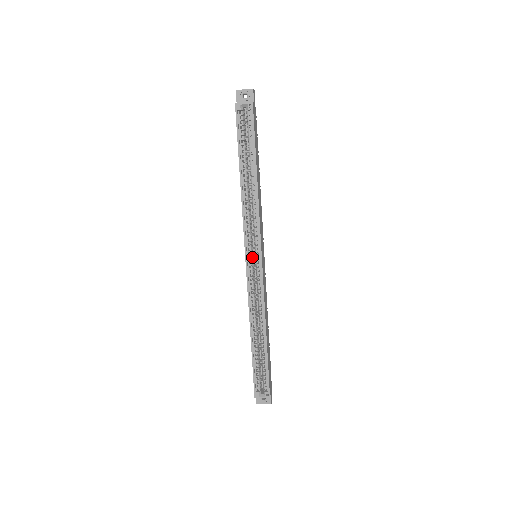
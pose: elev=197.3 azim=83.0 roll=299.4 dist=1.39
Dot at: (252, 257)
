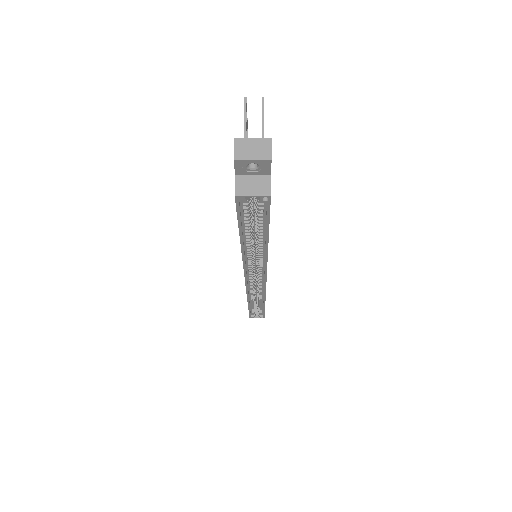
Dot at: occluded
